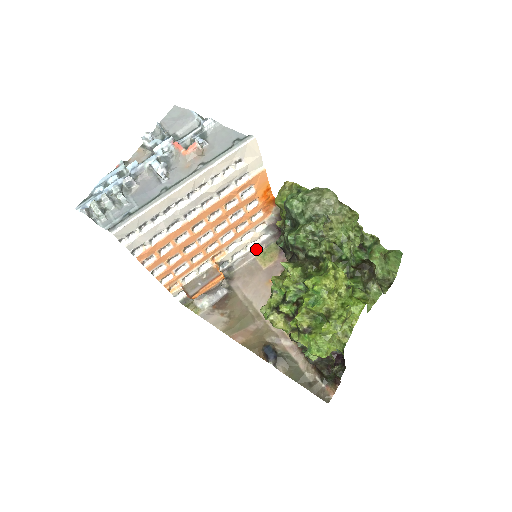
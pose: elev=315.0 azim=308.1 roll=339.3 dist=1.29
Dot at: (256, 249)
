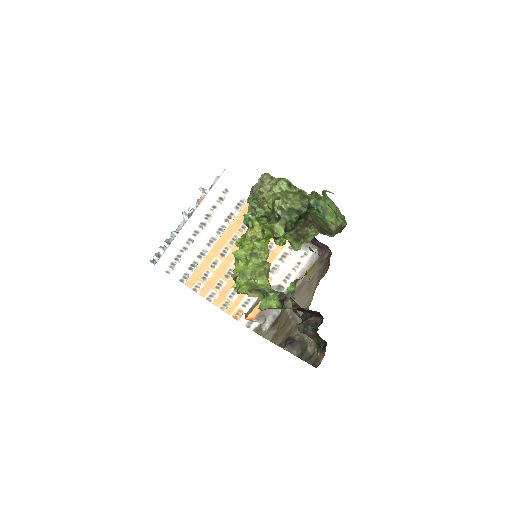
Dot at: (305, 269)
